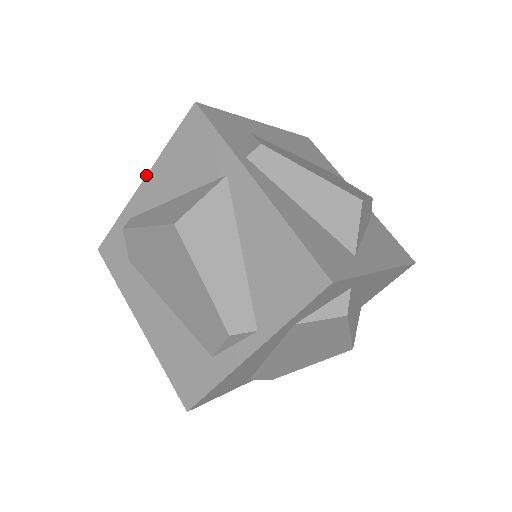
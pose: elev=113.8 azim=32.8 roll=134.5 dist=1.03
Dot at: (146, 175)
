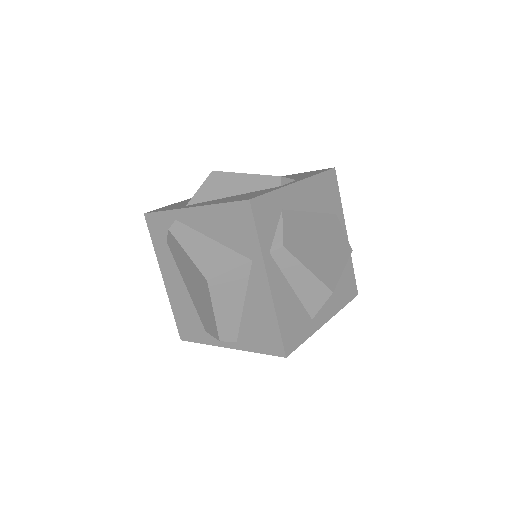
Dot at: (196, 206)
